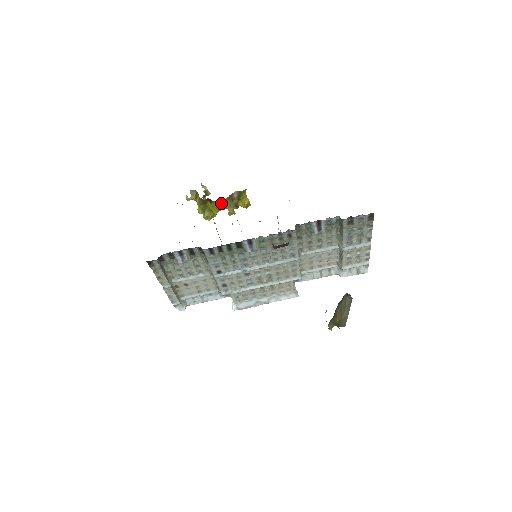
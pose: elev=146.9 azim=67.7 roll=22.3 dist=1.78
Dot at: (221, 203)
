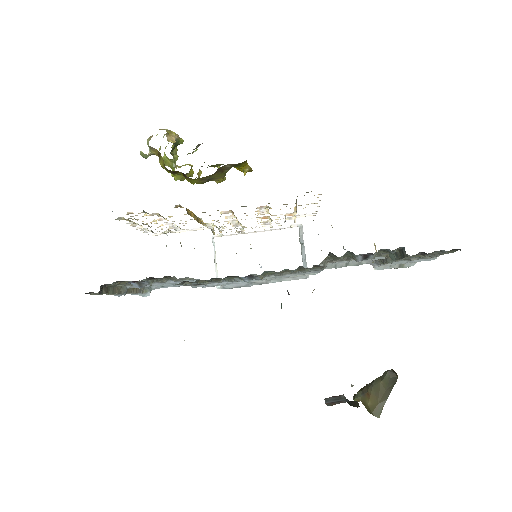
Dot at: (203, 178)
